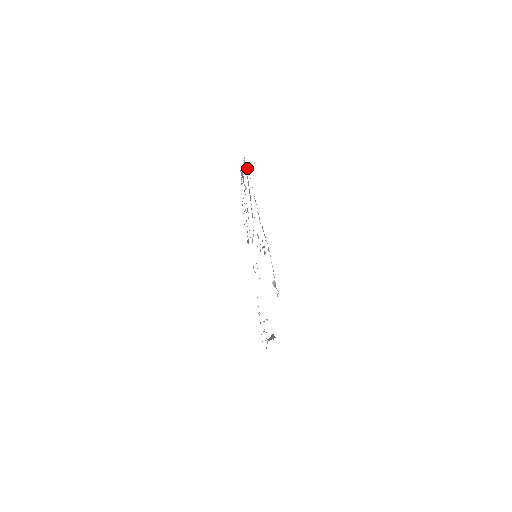
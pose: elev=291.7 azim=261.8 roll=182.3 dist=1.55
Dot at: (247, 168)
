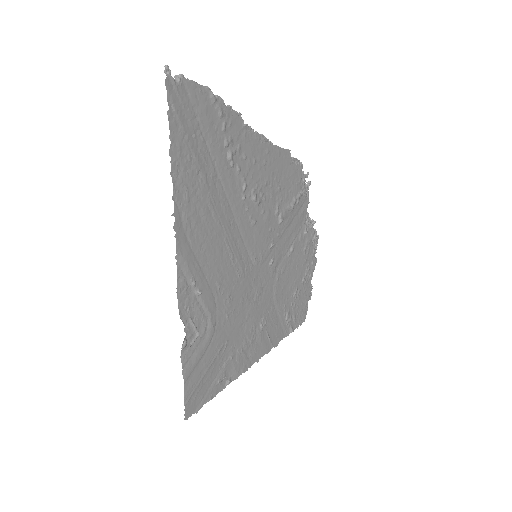
Dot at: (298, 163)
